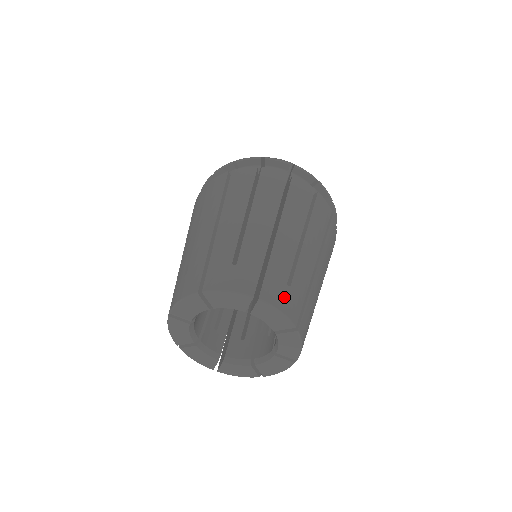
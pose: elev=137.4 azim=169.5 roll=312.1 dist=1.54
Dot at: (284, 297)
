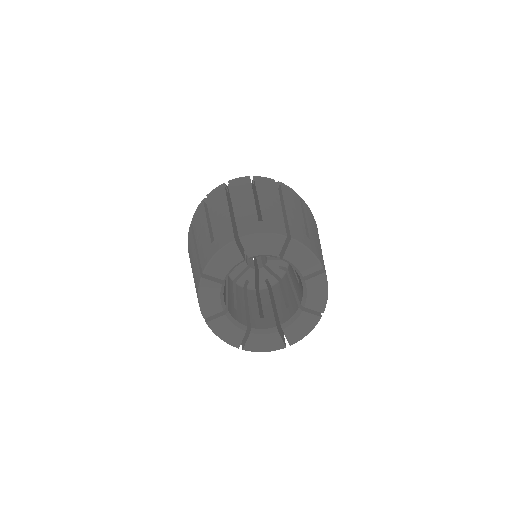
Dot at: occluded
